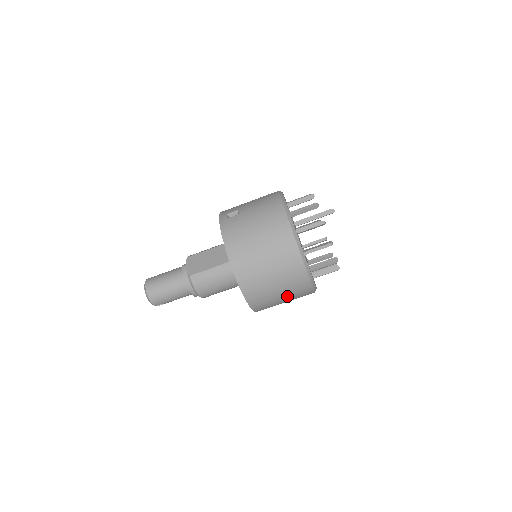
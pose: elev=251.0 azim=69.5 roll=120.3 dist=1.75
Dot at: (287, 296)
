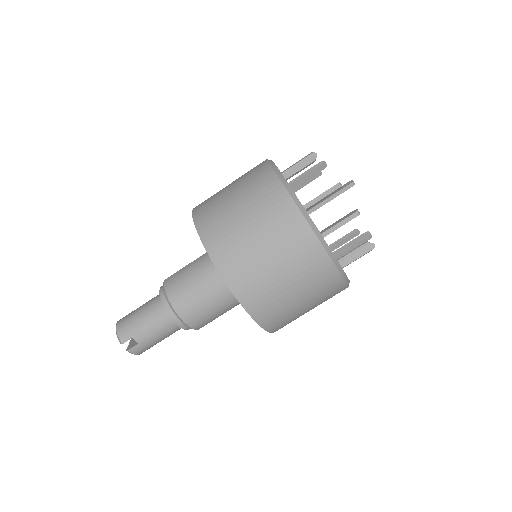
Dot at: (270, 243)
